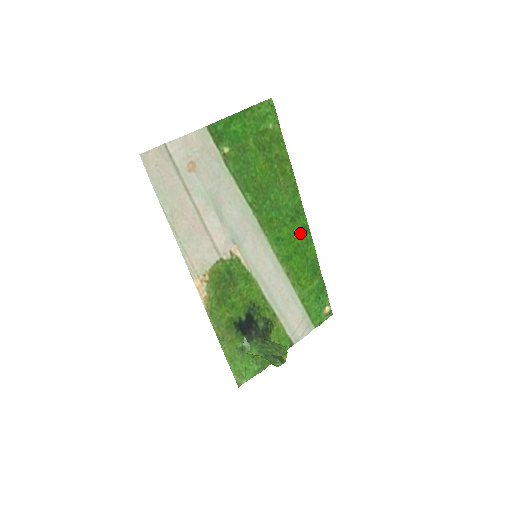
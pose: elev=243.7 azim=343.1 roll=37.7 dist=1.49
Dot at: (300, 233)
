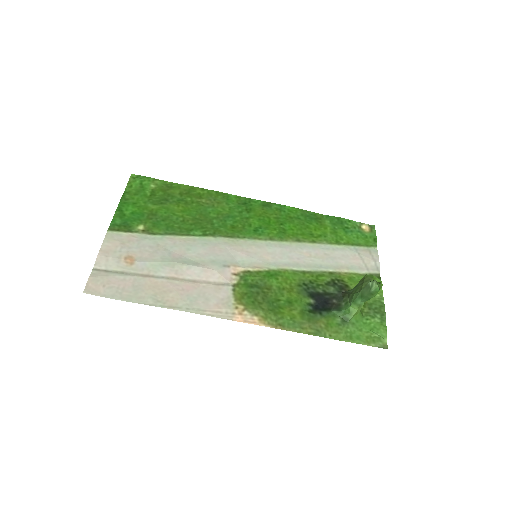
Dot at: (266, 211)
